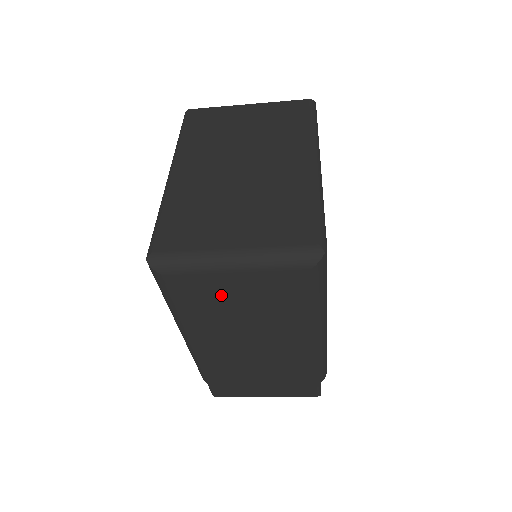
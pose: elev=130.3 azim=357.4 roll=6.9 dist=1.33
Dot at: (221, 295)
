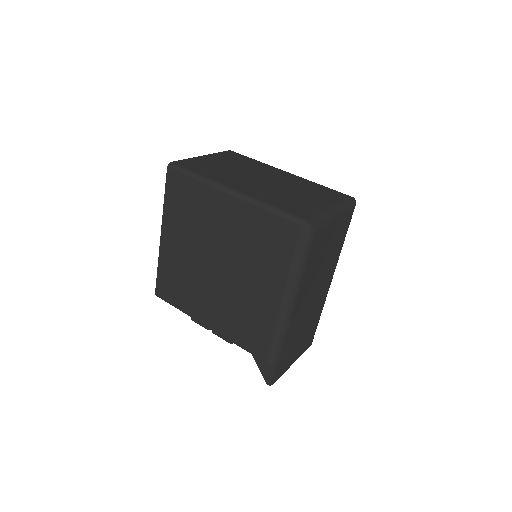
Dot at: (324, 245)
